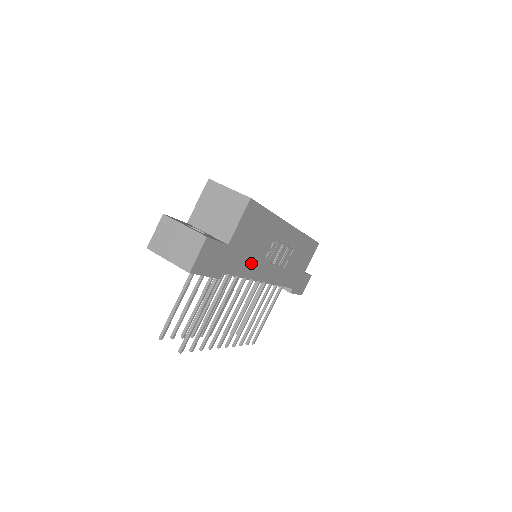
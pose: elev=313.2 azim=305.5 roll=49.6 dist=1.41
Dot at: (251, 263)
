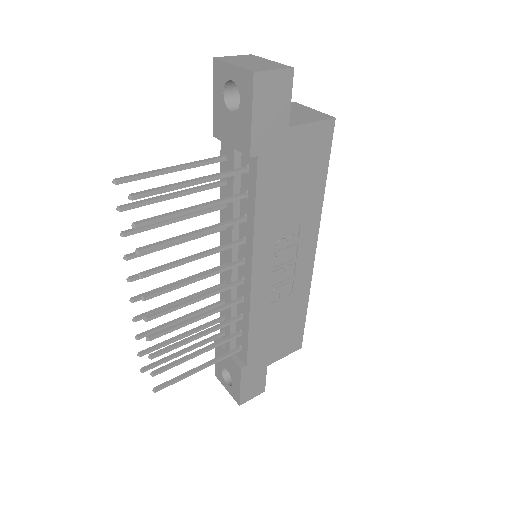
Dot at: (271, 211)
